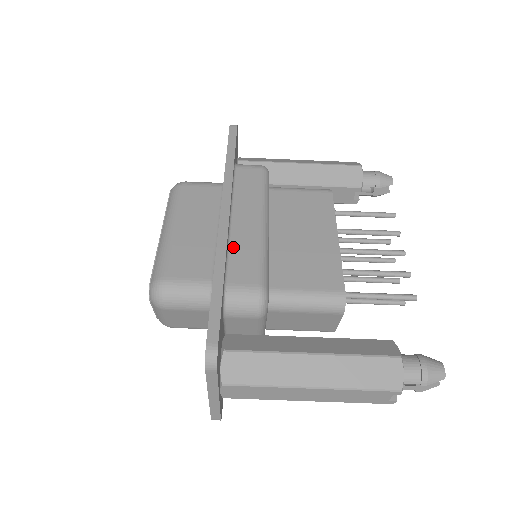
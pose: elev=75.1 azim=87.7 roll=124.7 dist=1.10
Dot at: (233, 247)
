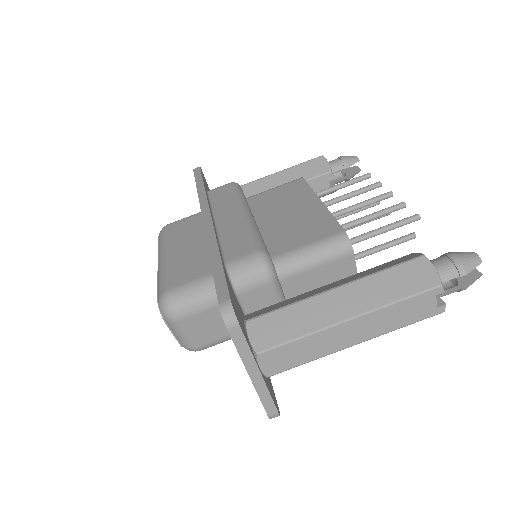
Dot at: (223, 237)
